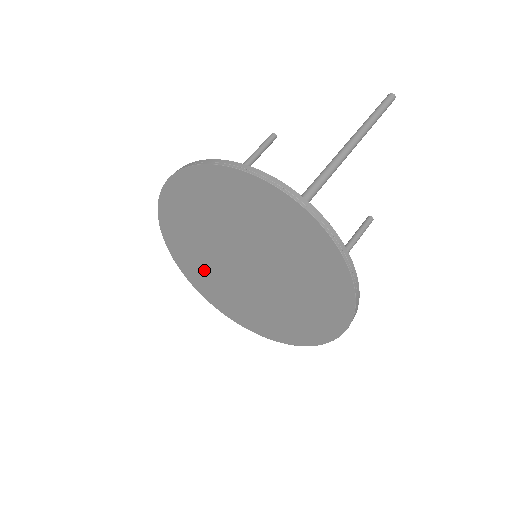
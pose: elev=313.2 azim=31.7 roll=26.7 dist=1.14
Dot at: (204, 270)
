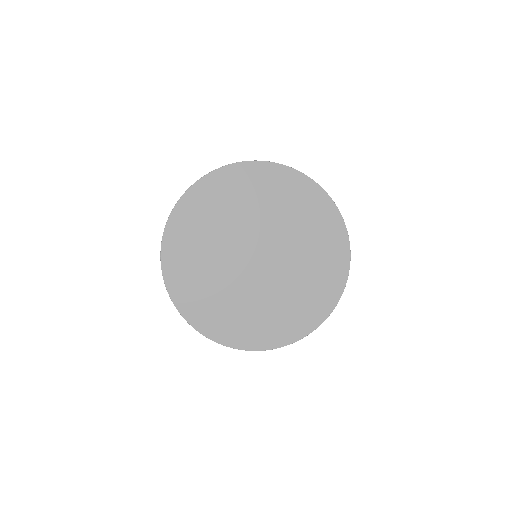
Dot at: (198, 247)
